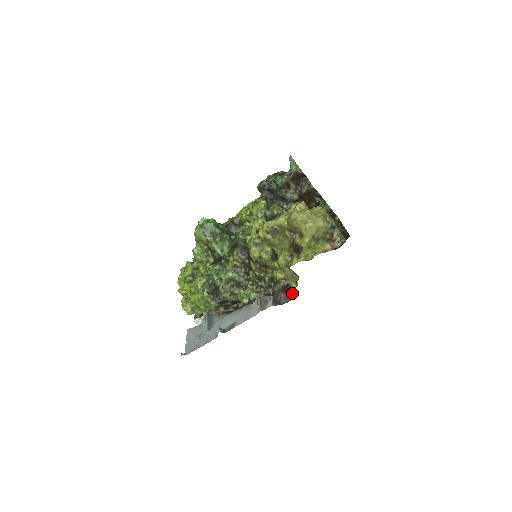
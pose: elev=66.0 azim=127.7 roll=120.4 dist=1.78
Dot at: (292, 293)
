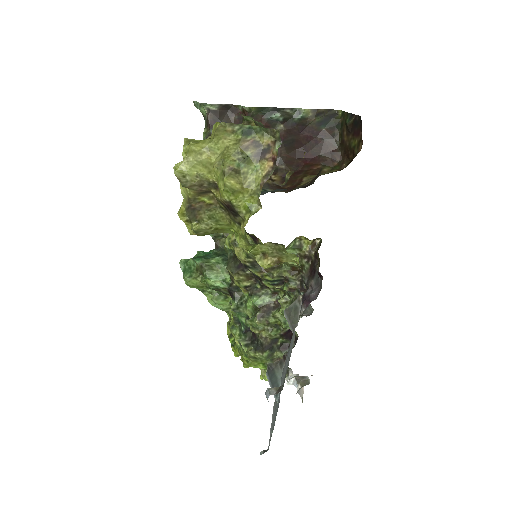
Dot at: (318, 270)
